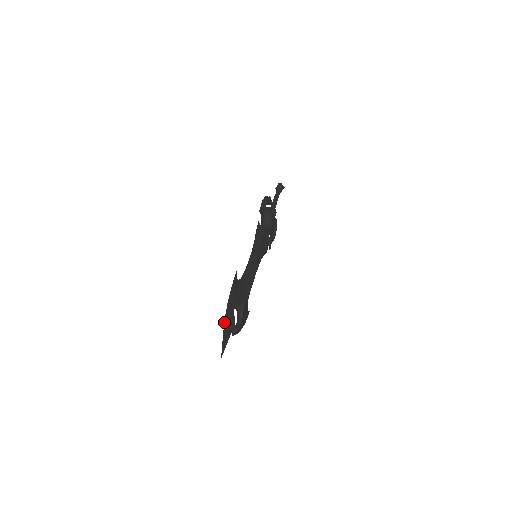
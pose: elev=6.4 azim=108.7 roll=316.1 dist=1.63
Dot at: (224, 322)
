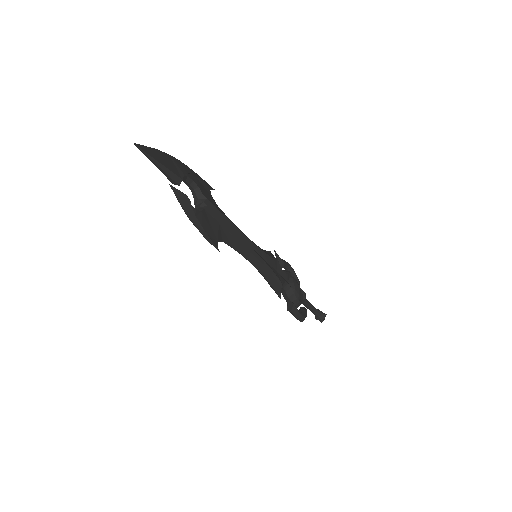
Dot at: (164, 153)
